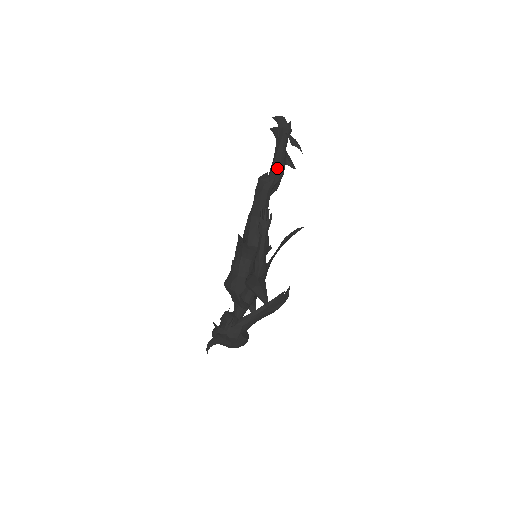
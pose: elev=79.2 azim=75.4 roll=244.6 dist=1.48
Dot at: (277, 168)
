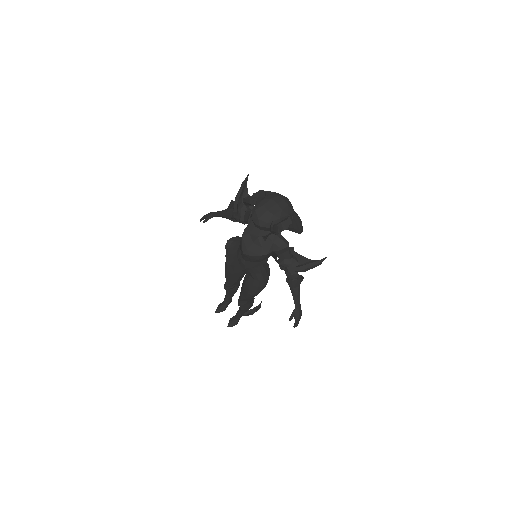
Dot at: occluded
